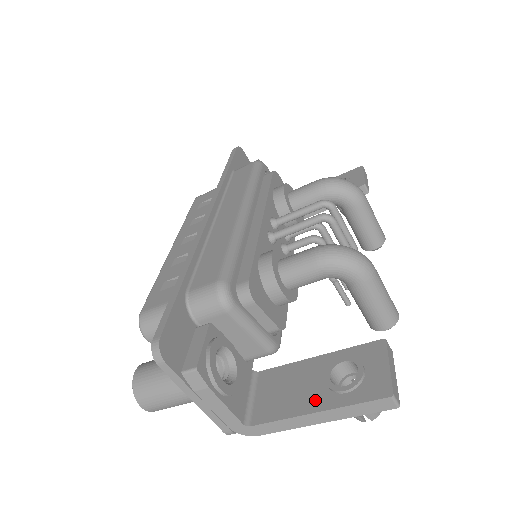
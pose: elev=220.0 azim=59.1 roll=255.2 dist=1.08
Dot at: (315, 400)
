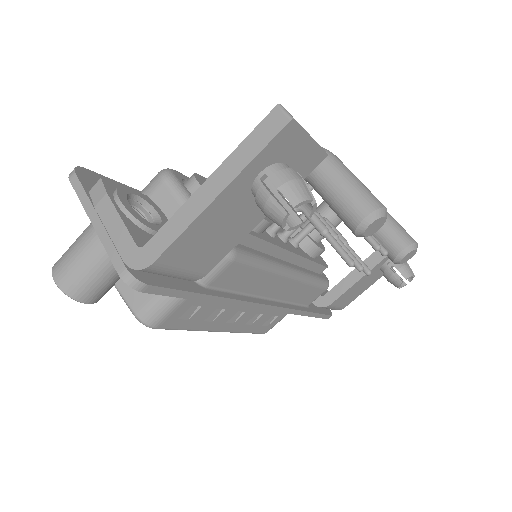
Dot at: occluded
